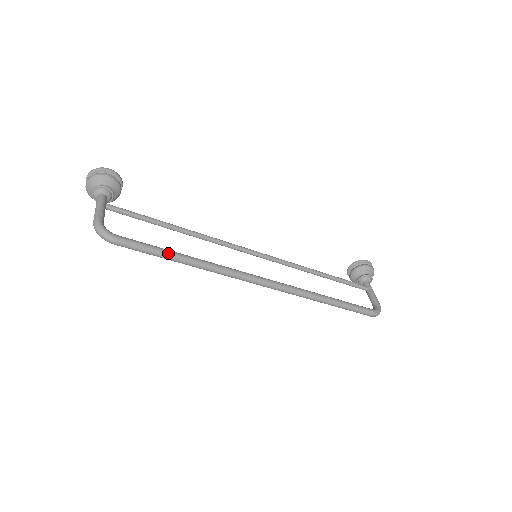
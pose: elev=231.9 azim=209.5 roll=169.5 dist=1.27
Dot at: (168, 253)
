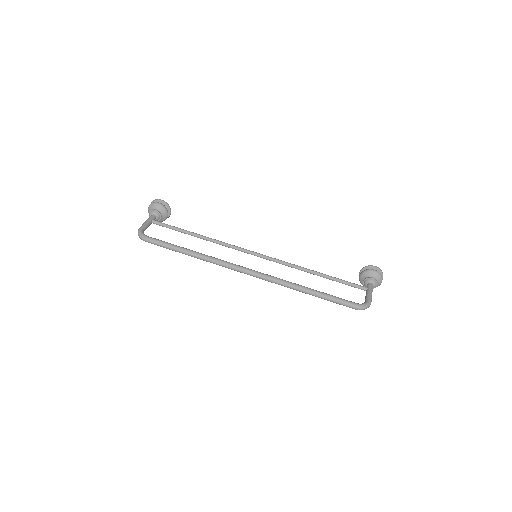
Dot at: (178, 248)
